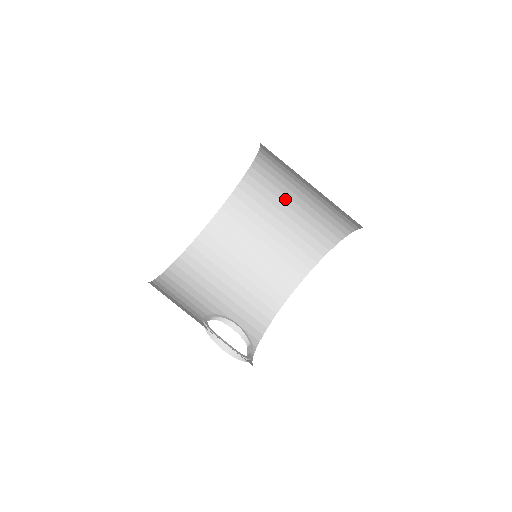
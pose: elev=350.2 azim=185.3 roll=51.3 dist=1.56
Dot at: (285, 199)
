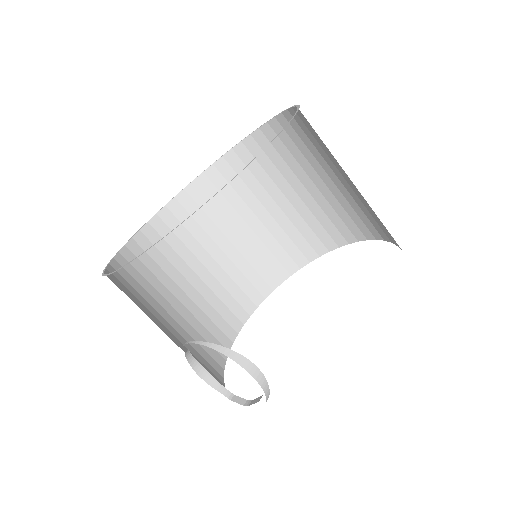
Dot at: (236, 220)
